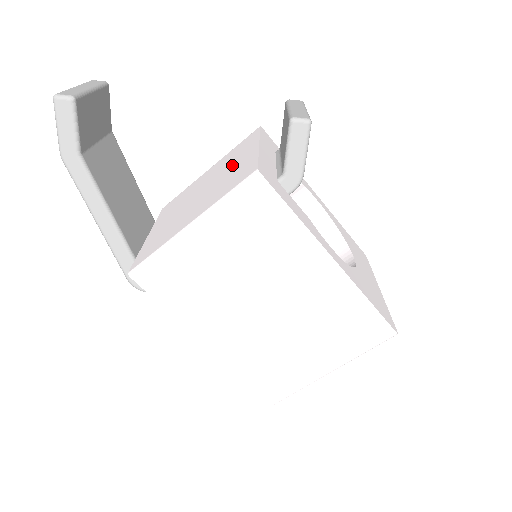
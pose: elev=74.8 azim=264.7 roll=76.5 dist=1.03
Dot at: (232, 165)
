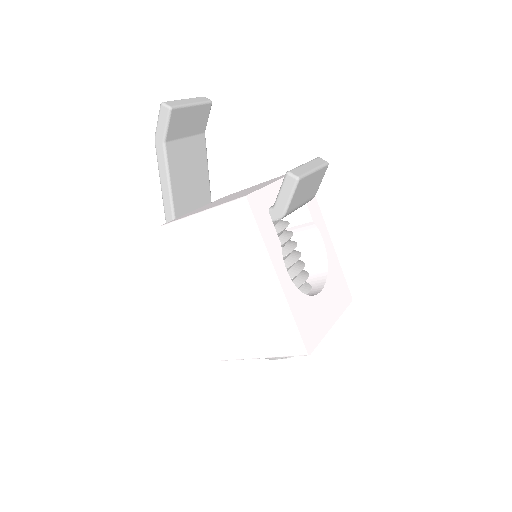
Dot at: (259, 186)
